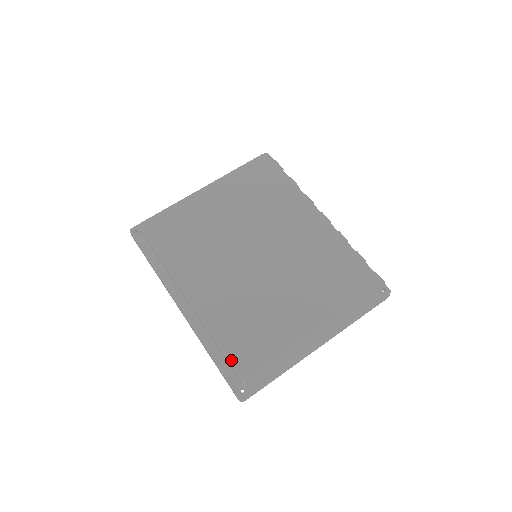
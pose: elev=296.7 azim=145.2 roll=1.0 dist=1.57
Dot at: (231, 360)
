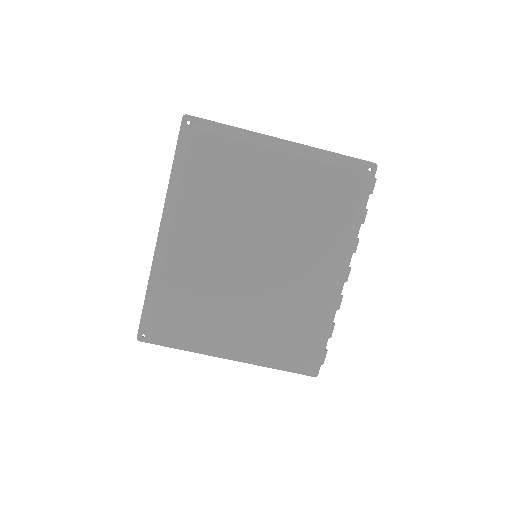
Dot at: (152, 317)
